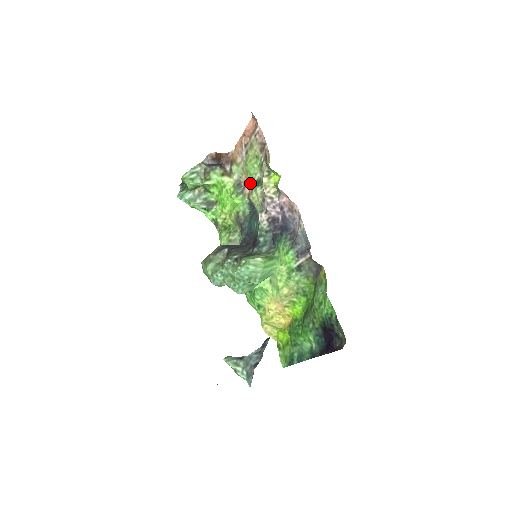
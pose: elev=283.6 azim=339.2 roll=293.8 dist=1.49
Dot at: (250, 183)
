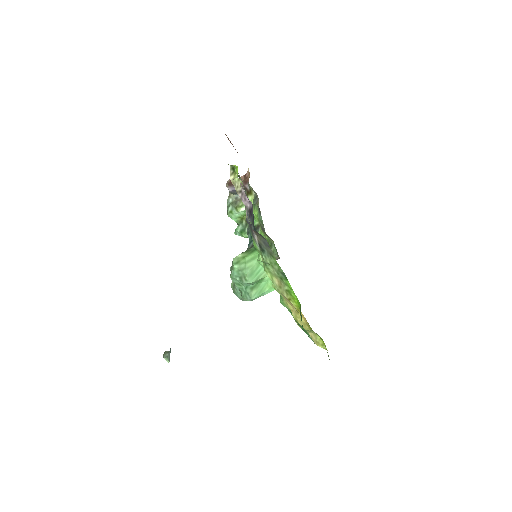
Dot at: occluded
